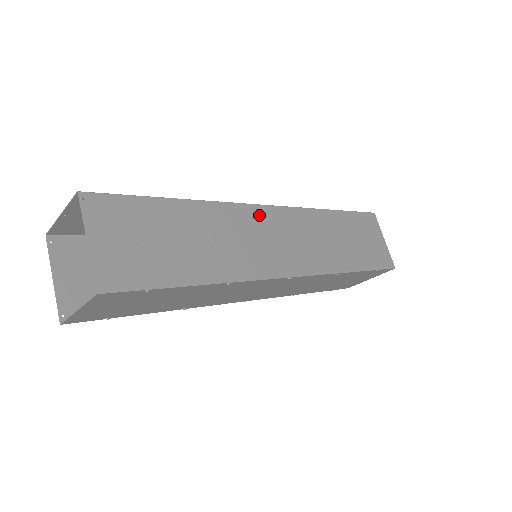
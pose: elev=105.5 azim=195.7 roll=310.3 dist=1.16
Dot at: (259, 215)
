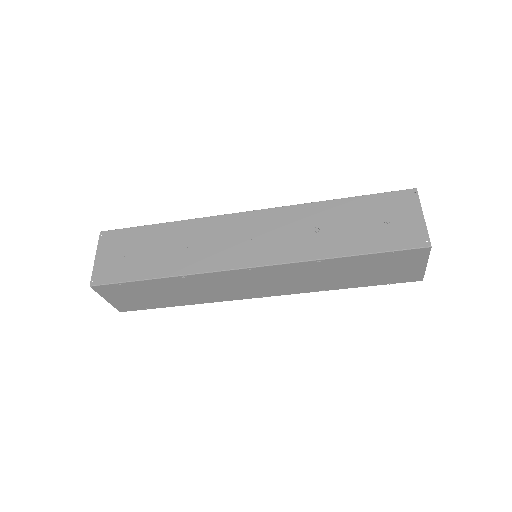
Dot at: (234, 221)
